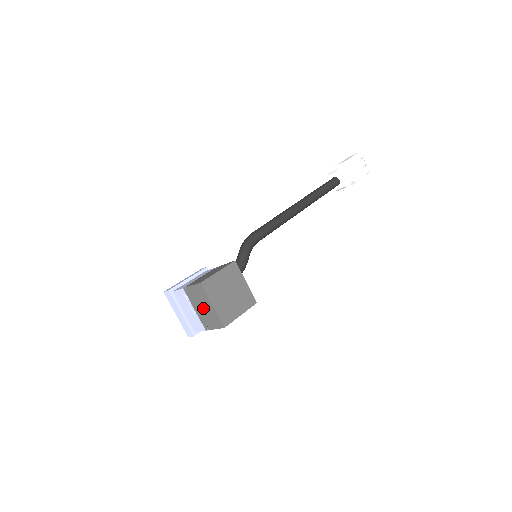
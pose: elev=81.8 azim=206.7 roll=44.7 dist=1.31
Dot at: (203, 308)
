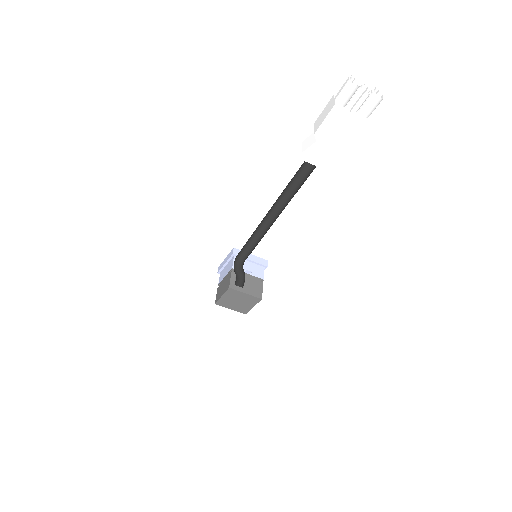
Dot at: occluded
